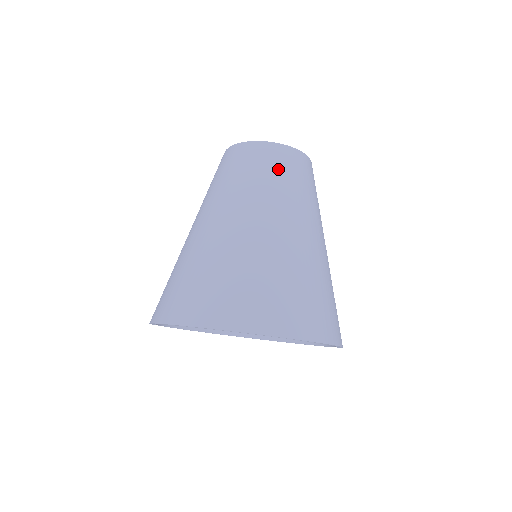
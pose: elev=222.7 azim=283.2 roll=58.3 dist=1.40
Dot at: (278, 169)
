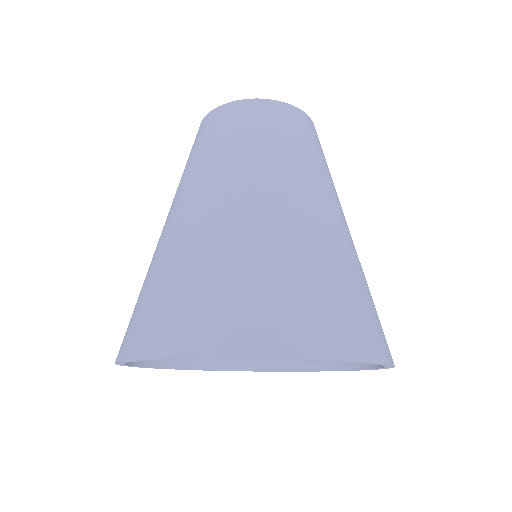
Dot at: (207, 139)
